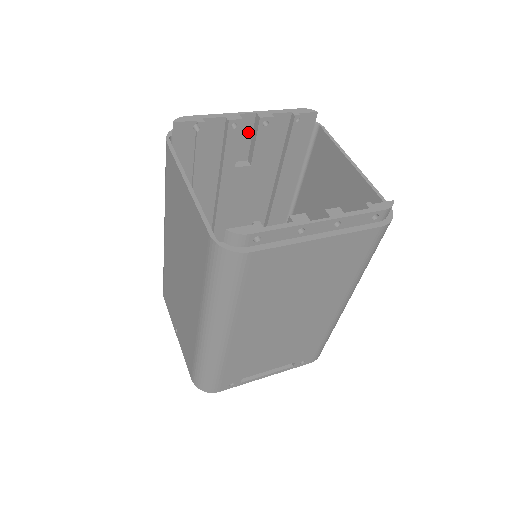
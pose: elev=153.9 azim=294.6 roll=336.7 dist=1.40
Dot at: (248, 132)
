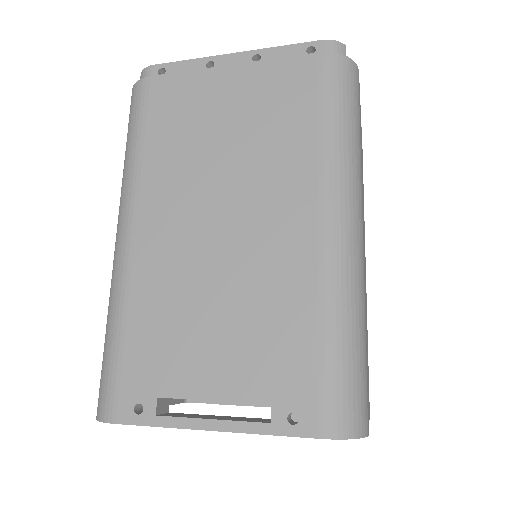
Dot at: occluded
